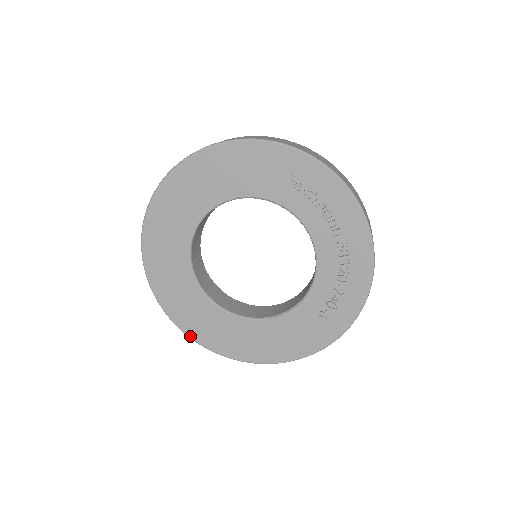
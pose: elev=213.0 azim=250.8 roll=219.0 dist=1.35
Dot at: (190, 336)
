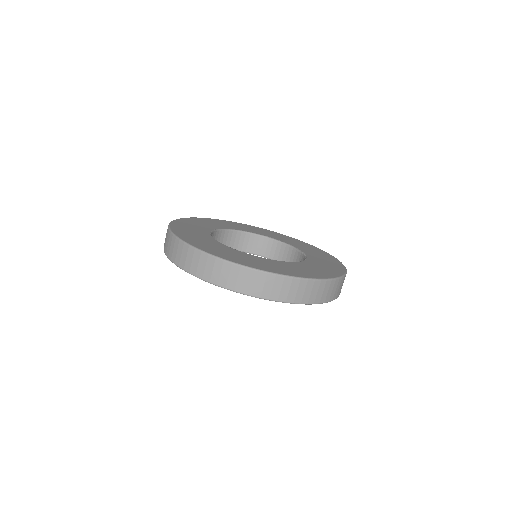
Dot at: occluded
